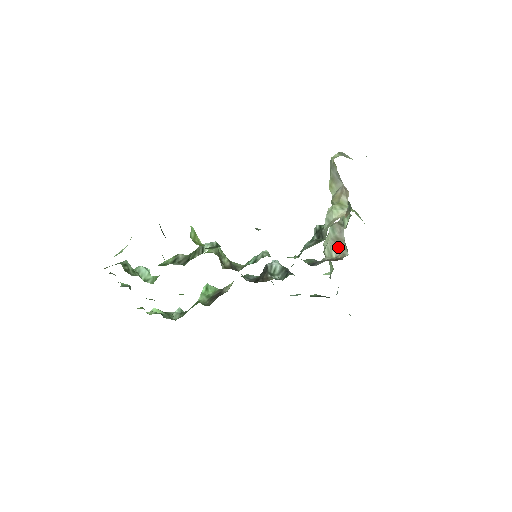
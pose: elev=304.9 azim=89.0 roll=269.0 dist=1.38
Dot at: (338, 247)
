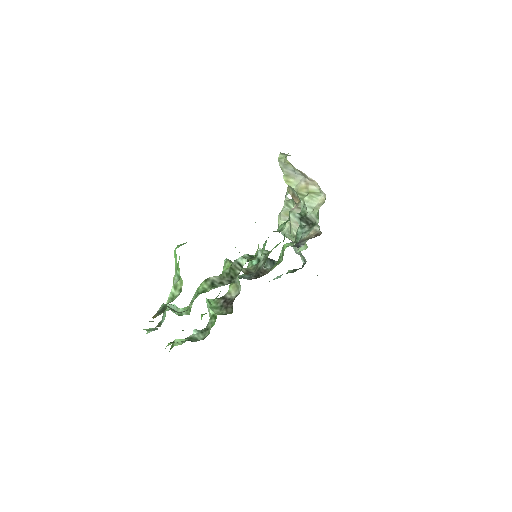
Dot at: occluded
